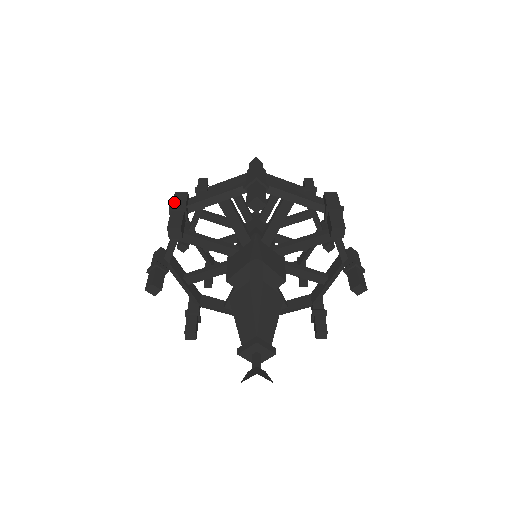
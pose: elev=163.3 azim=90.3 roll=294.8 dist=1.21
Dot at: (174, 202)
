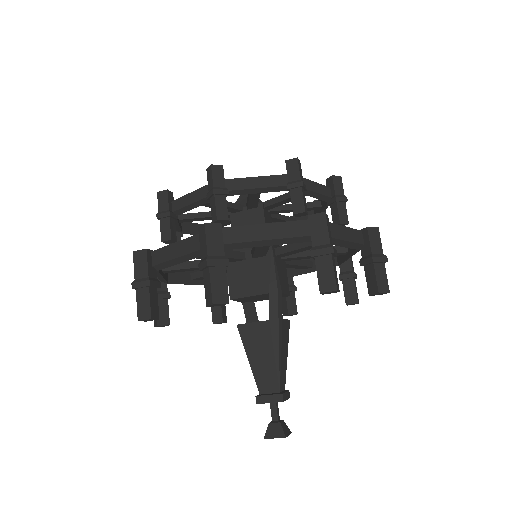
Dot at: (209, 248)
